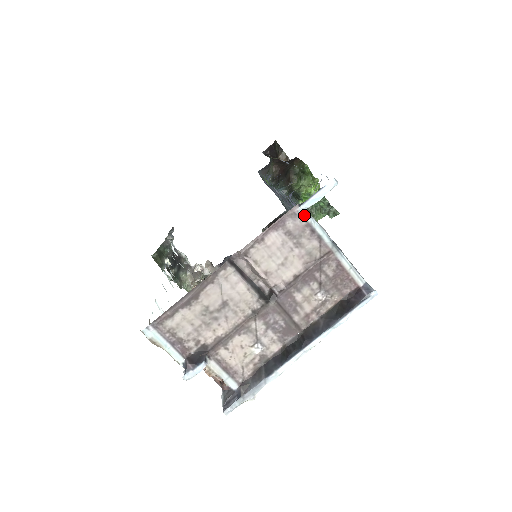
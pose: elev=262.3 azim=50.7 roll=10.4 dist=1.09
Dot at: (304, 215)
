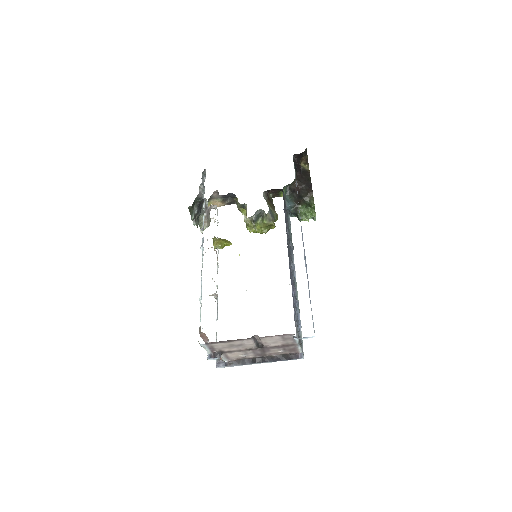
Dot at: occluded
